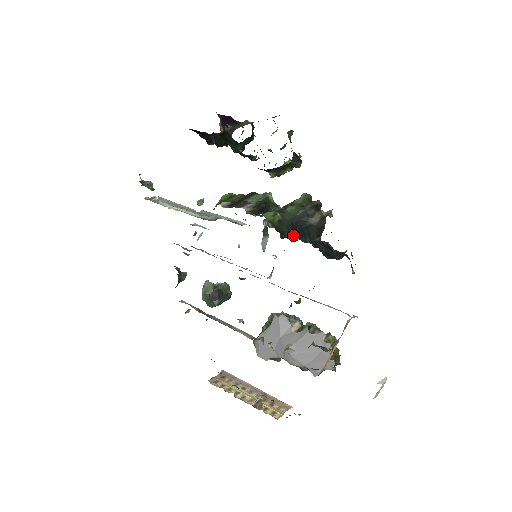
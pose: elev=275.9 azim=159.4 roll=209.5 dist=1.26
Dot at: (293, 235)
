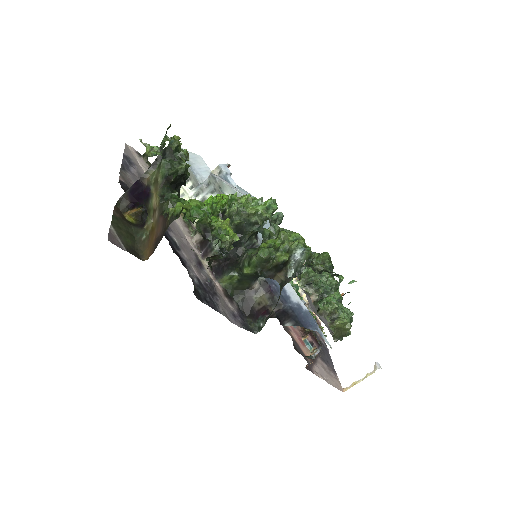
Dot at: occluded
